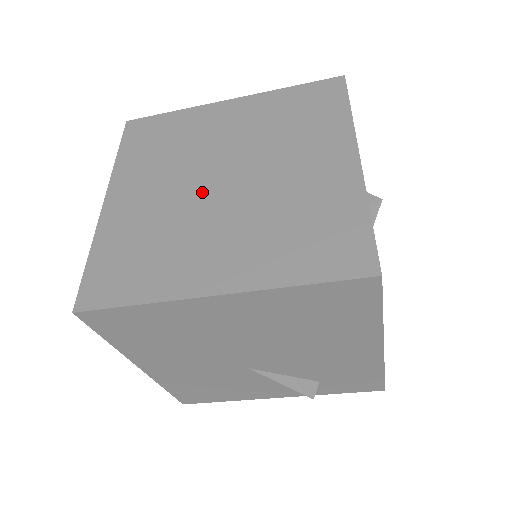
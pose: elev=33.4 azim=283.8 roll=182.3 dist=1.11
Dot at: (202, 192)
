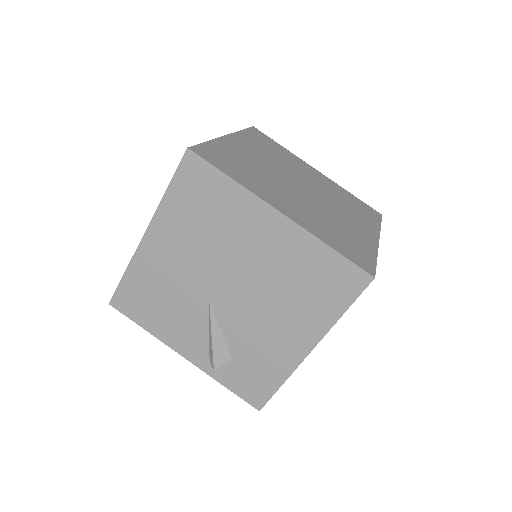
Dot at: (288, 180)
